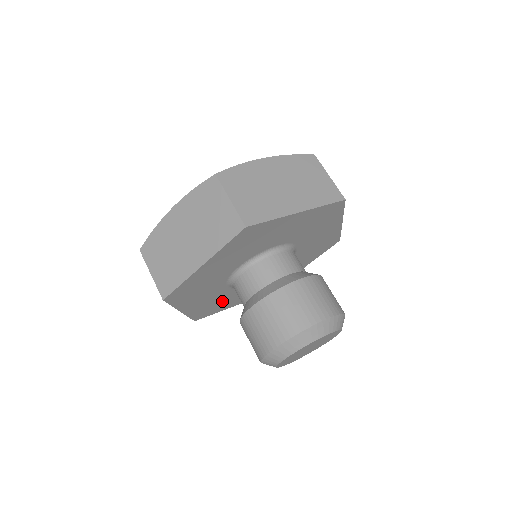
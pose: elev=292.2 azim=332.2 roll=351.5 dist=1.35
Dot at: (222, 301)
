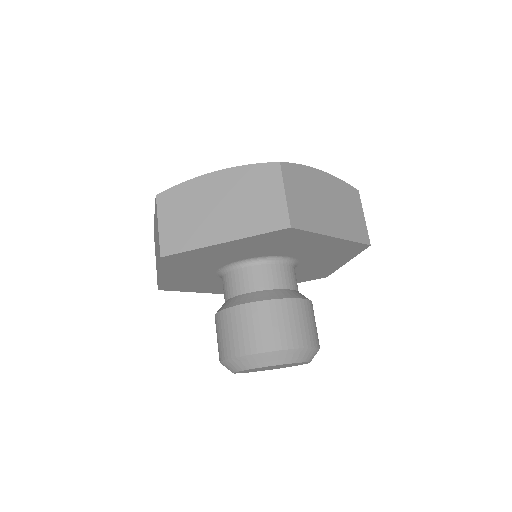
Dot at: occluded
